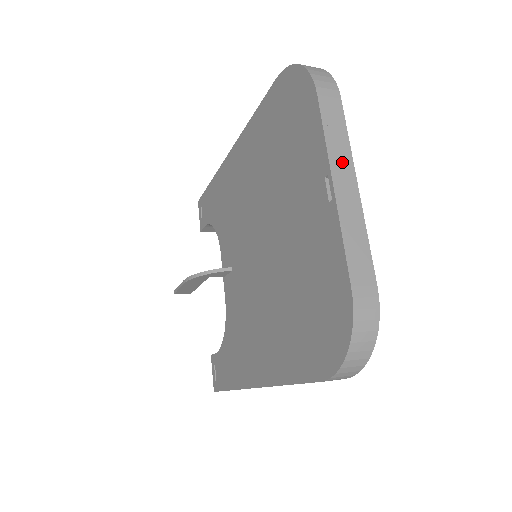
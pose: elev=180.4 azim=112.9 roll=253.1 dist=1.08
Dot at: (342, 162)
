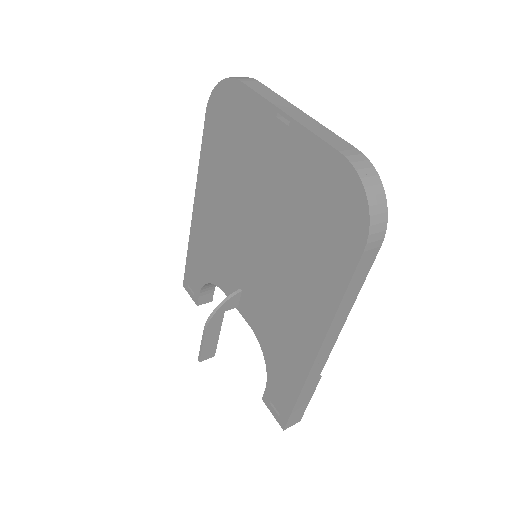
Dot at: (282, 104)
